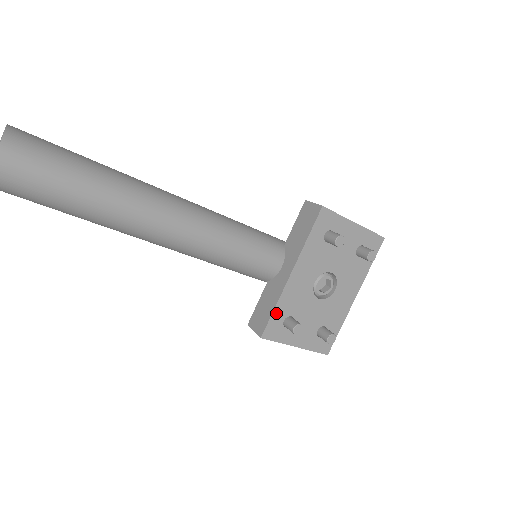
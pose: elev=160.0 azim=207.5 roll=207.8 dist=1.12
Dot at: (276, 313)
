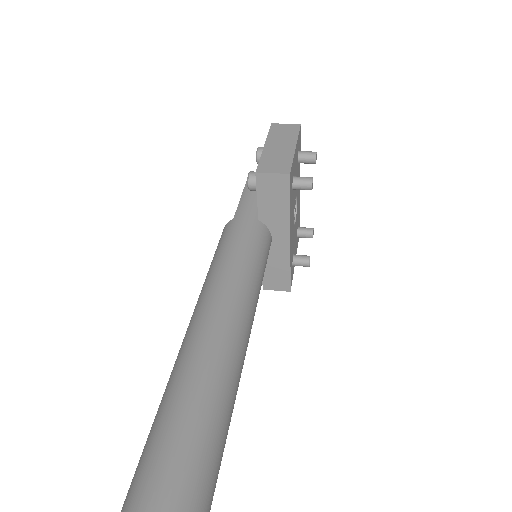
Dot at: (291, 269)
